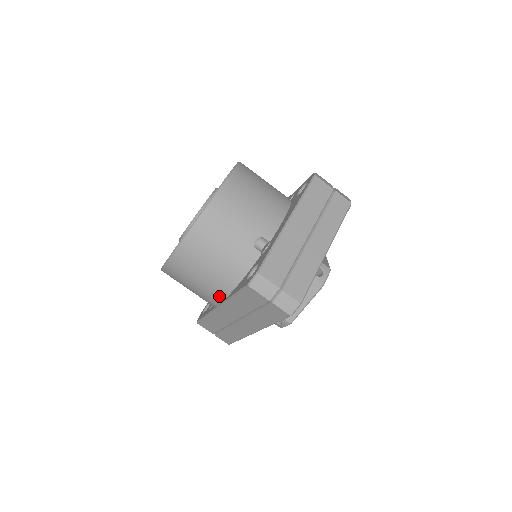
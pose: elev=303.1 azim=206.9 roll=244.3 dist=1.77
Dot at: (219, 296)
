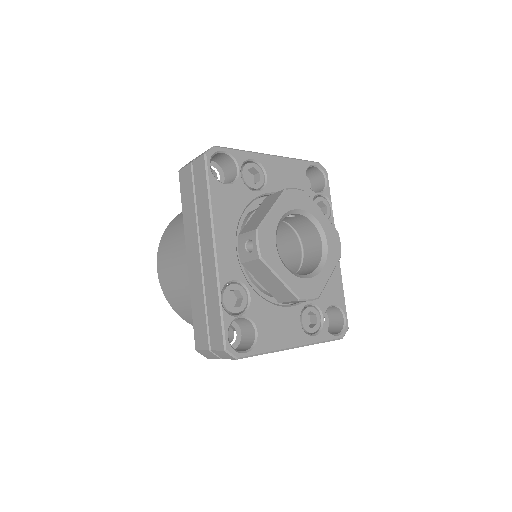
Dot at: occluded
